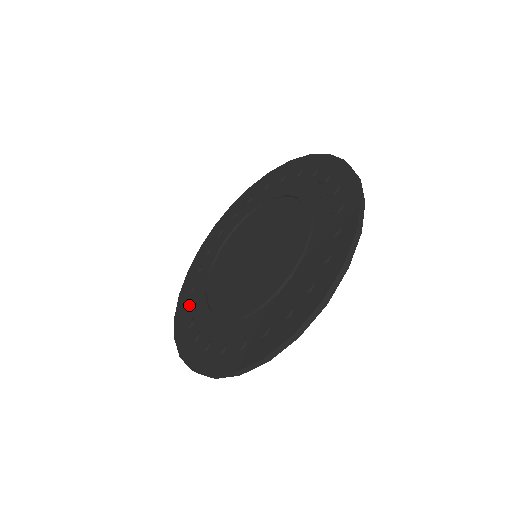
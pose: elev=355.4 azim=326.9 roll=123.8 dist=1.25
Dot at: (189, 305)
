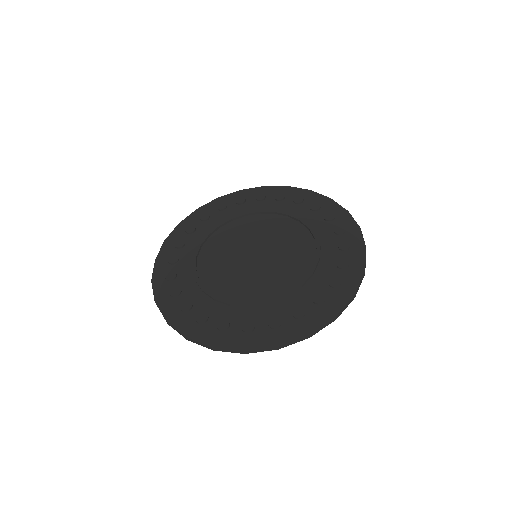
Dot at: (188, 305)
